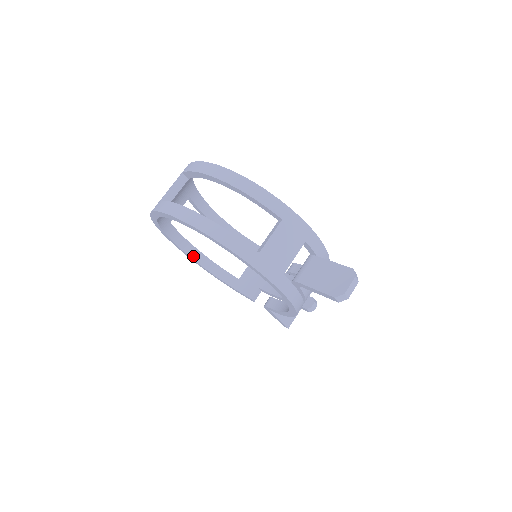
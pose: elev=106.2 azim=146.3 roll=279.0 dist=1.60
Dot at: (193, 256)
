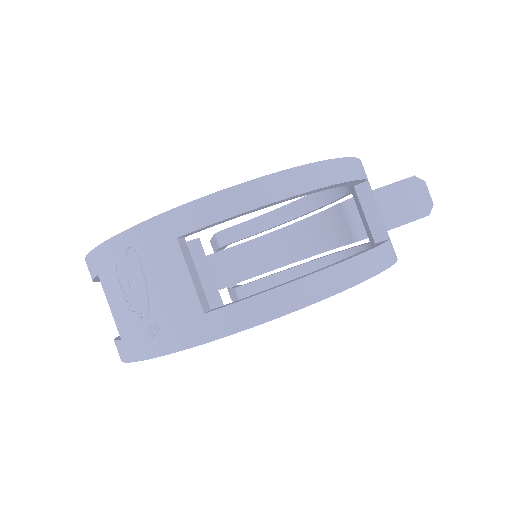
Dot at: occluded
